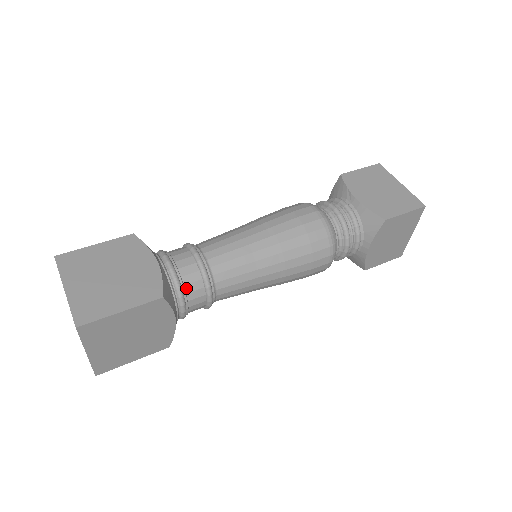
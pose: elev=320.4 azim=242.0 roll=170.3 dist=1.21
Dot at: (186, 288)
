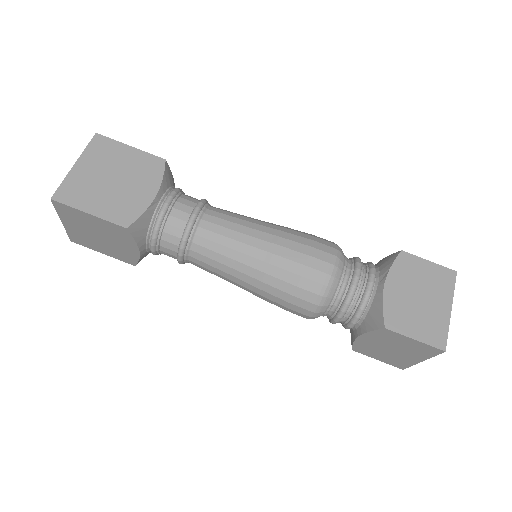
Dot at: (163, 235)
